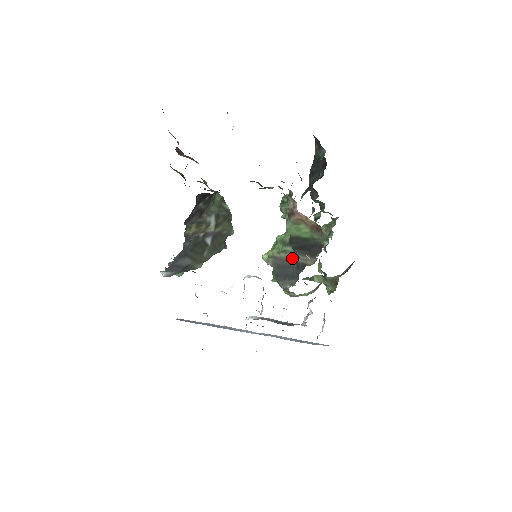
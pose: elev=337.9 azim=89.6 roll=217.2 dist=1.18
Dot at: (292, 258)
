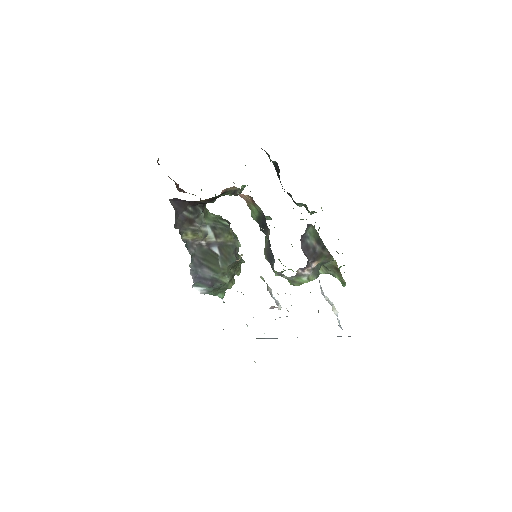
Dot at: (268, 242)
